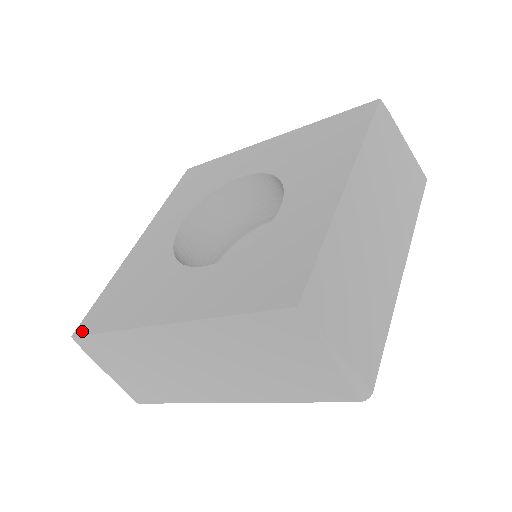
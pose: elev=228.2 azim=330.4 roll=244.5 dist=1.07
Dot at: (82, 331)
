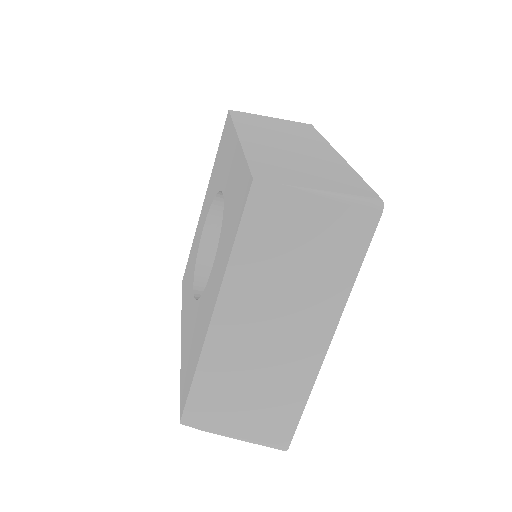
Dot at: (182, 409)
